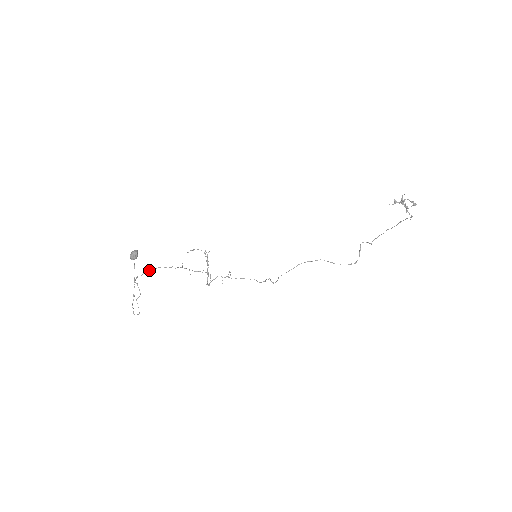
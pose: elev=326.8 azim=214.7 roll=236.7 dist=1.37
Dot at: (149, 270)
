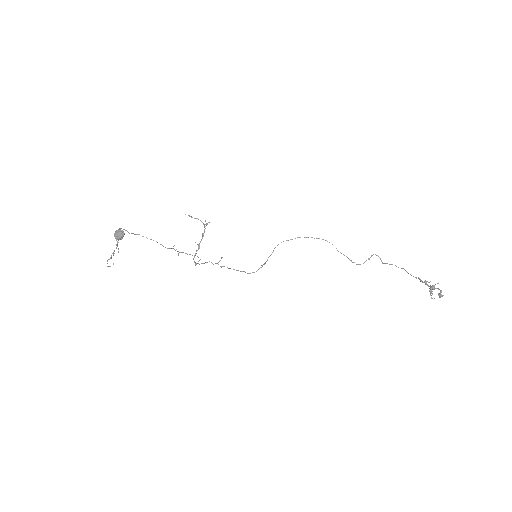
Dot at: (134, 234)
